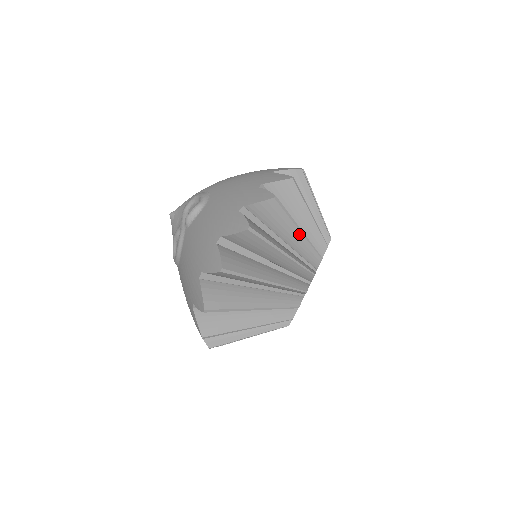
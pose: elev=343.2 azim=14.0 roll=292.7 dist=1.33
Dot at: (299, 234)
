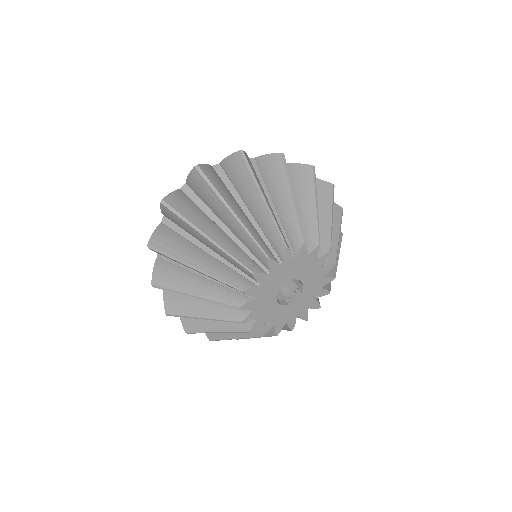
Dot at: (291, 201)
